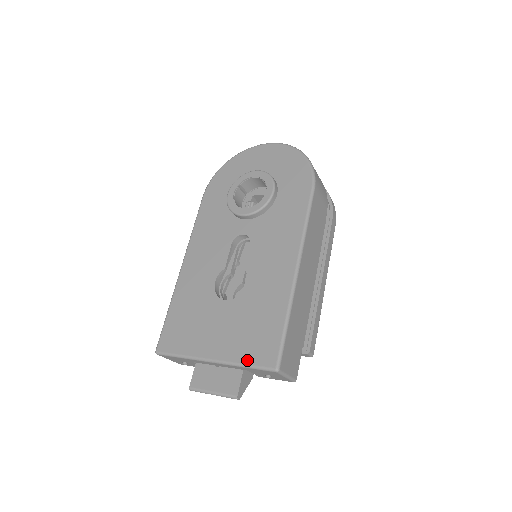
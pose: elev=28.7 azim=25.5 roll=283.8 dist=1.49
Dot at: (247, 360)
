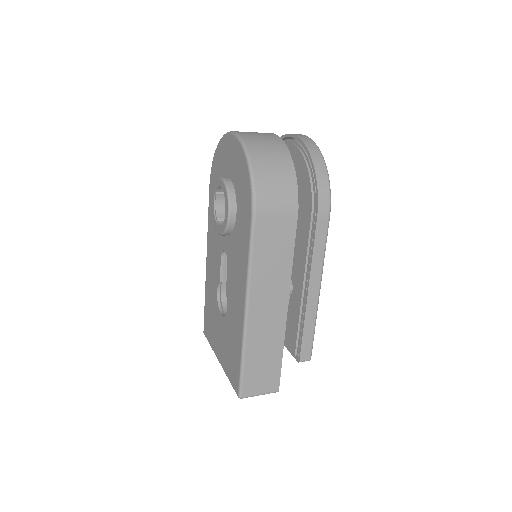
Dot at: (229, 377)
